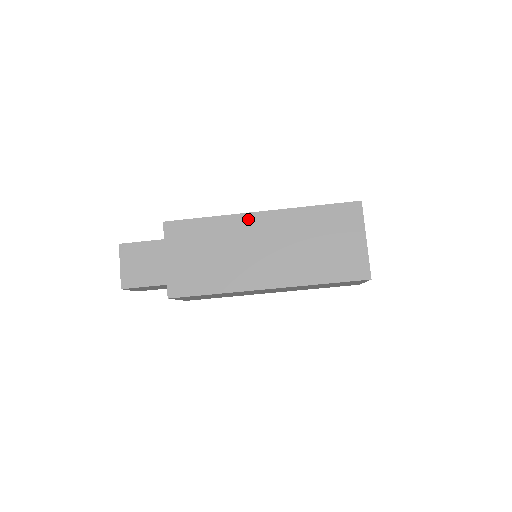
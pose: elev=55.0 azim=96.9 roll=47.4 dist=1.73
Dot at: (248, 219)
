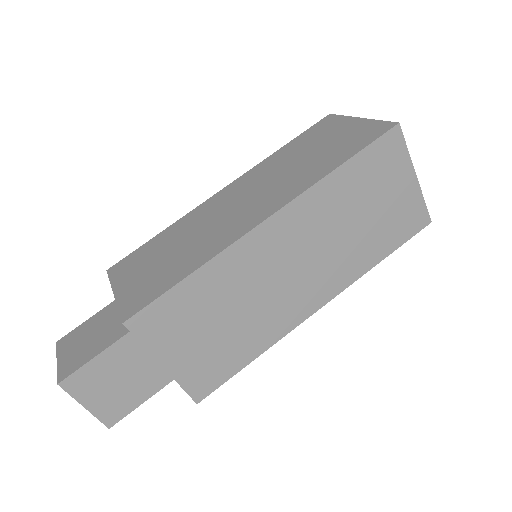
Dot at: (210, 201)
